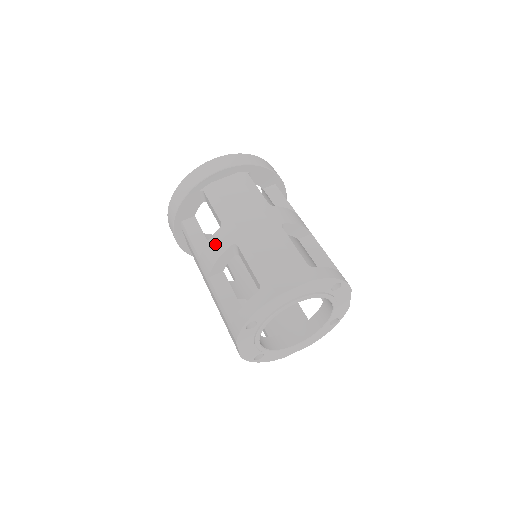
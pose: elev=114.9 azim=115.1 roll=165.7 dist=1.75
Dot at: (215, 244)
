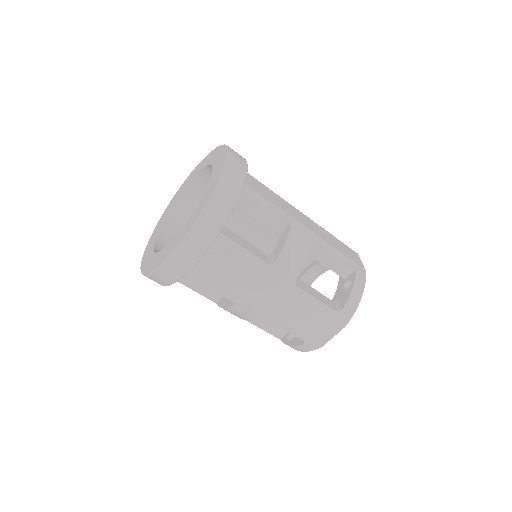
Dot at: (236, 313)
